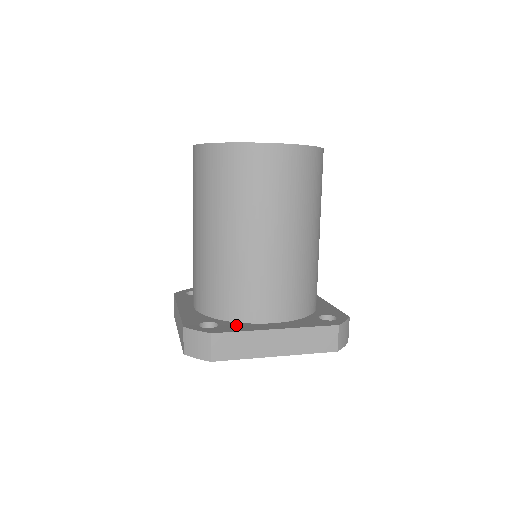
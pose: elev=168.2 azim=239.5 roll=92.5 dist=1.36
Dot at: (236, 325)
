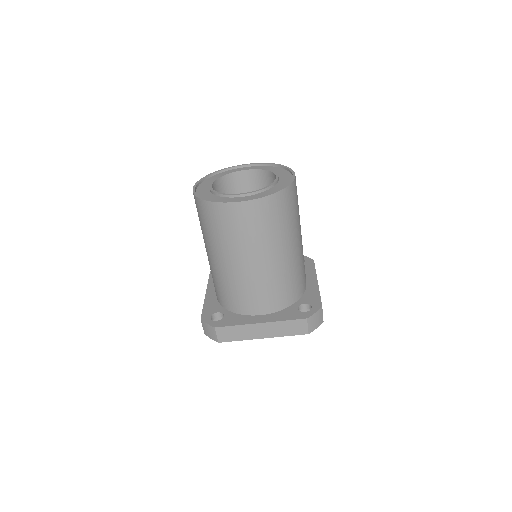
Dot at: (235, 317)
